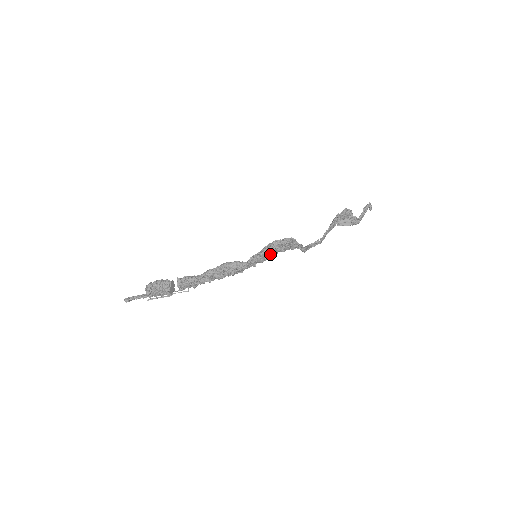
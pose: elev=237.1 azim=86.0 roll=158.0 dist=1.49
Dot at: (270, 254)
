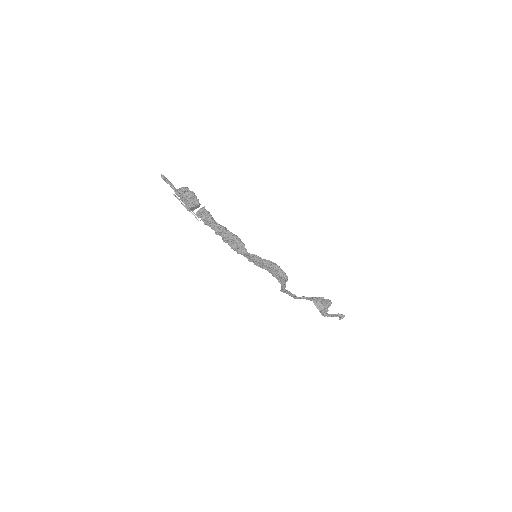
Dot at: (266, 267)
